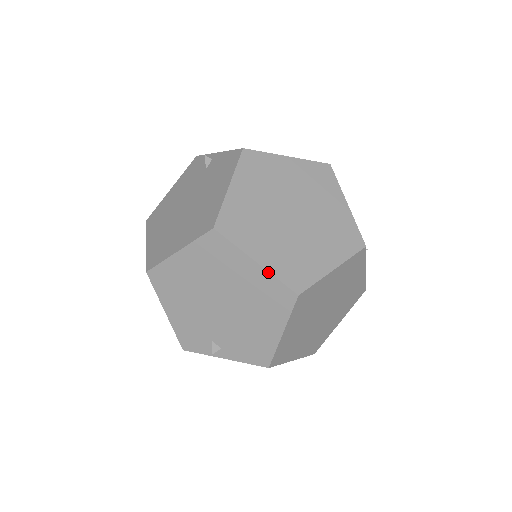
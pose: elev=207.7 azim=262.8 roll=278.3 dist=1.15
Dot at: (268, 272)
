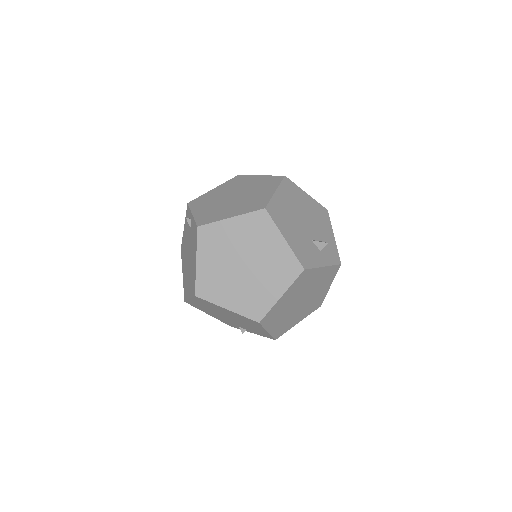
Dot at: (236, 313)
